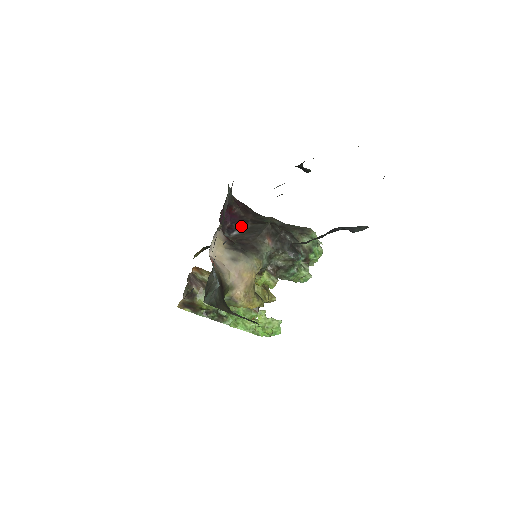
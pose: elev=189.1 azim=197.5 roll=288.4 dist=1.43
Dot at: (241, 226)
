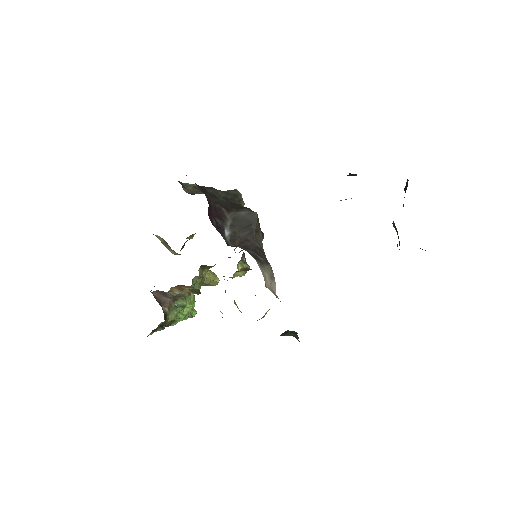
Dot at: (223, 219)
